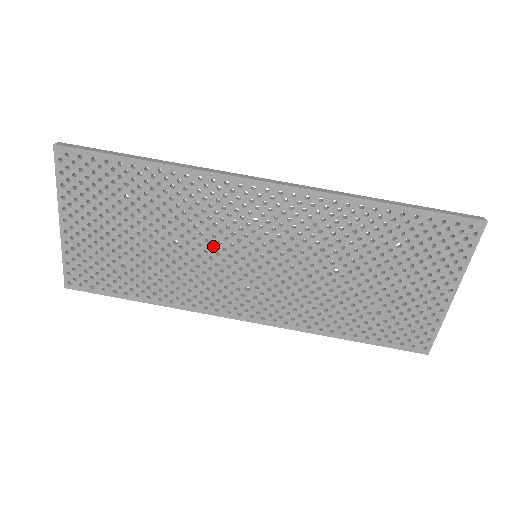
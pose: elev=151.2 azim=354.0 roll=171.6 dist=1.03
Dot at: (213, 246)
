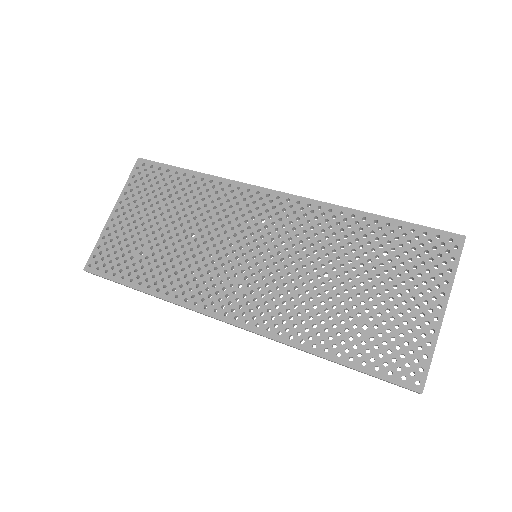
Dot at: (222, 246)
